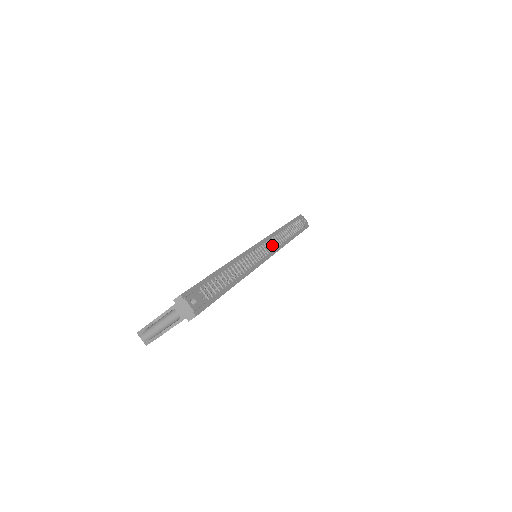
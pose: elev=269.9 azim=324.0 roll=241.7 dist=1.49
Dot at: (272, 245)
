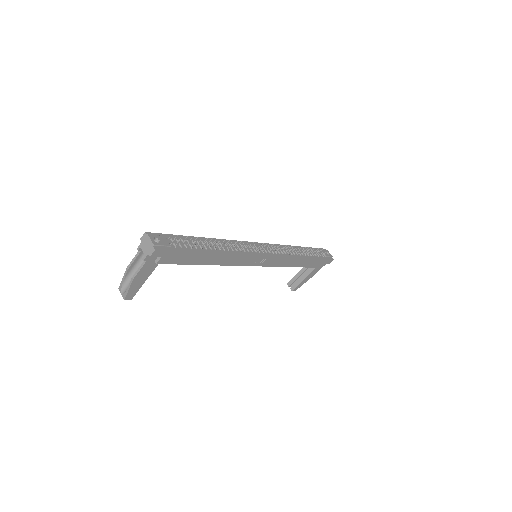
Dot at: (275, 250)
